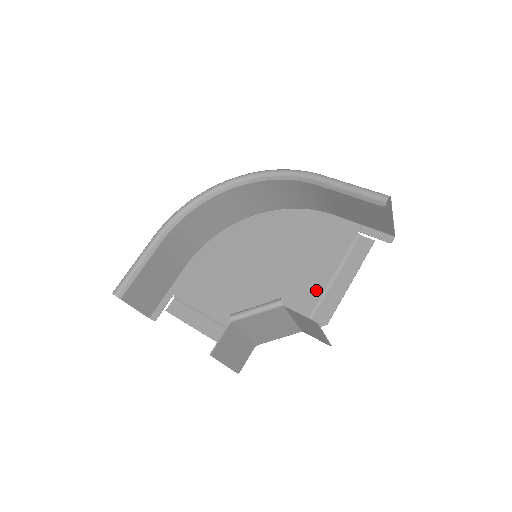
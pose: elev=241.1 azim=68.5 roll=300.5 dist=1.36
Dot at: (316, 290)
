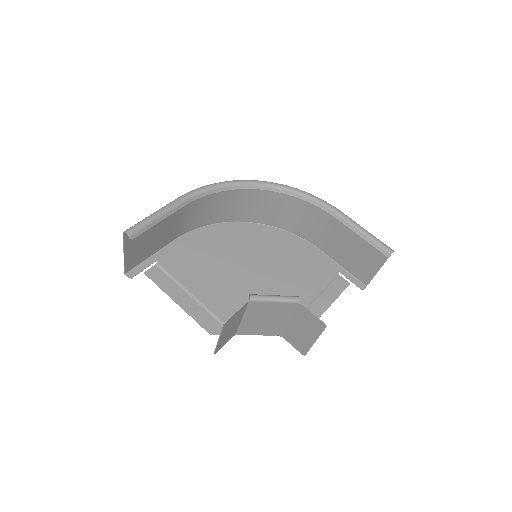
Dot at: occluded
